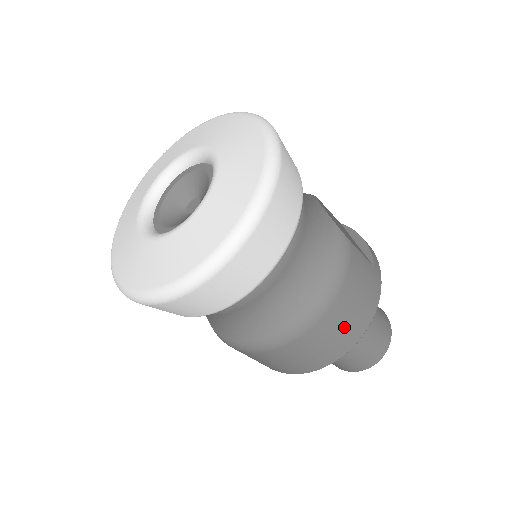
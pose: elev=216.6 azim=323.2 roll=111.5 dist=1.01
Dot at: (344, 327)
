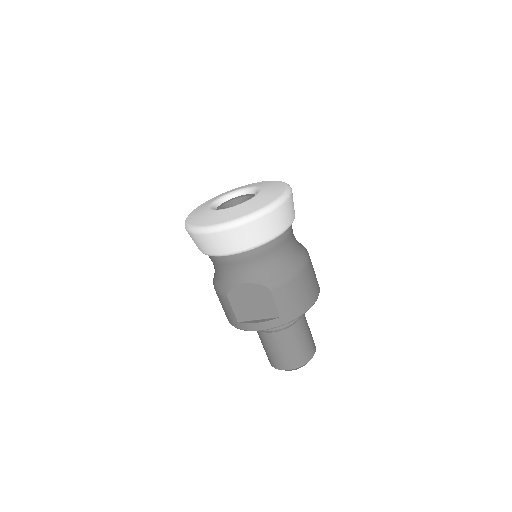
Dot at: (314, 271)
